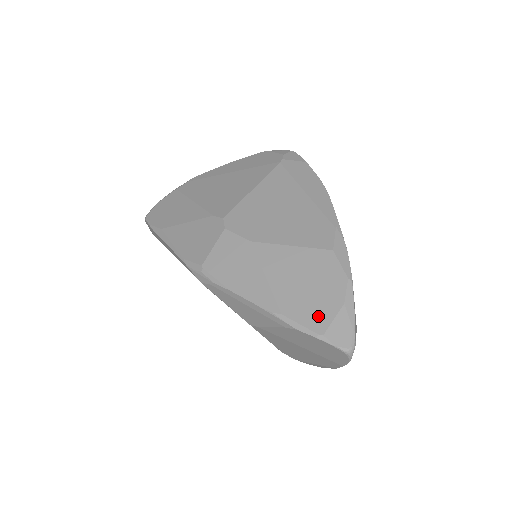
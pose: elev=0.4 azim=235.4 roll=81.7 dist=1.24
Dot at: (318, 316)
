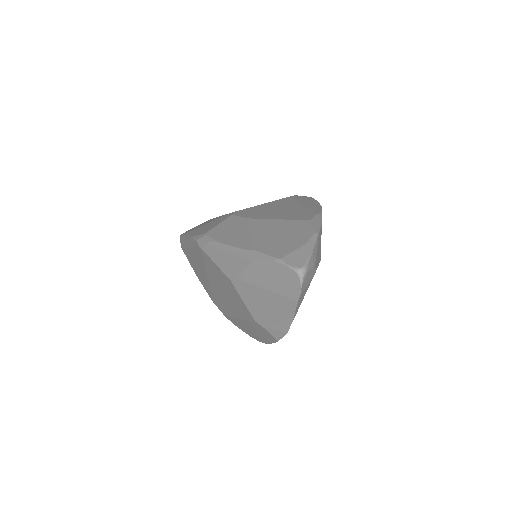
Dot at: (282, 250)
